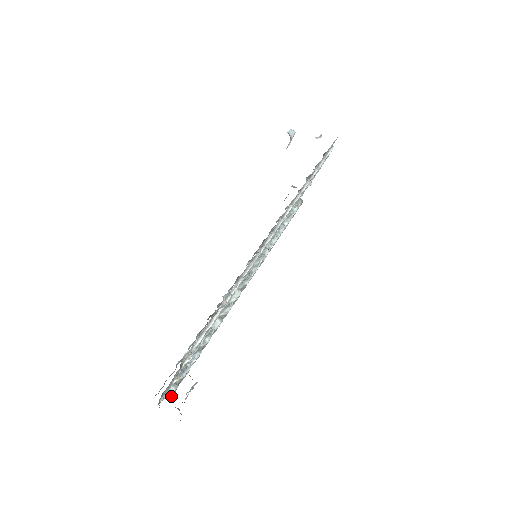
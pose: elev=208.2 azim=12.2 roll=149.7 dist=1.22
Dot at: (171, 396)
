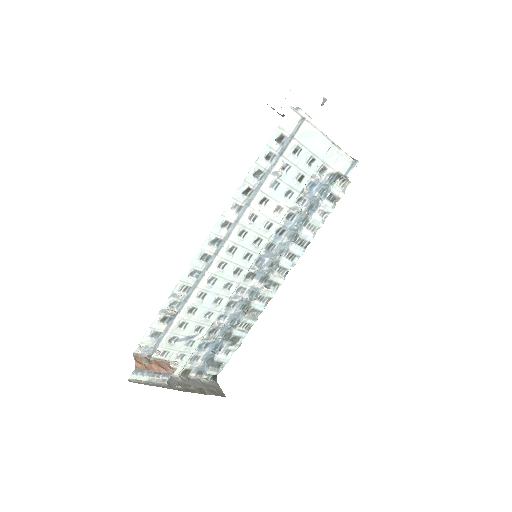
Dot at: (209, 374)
